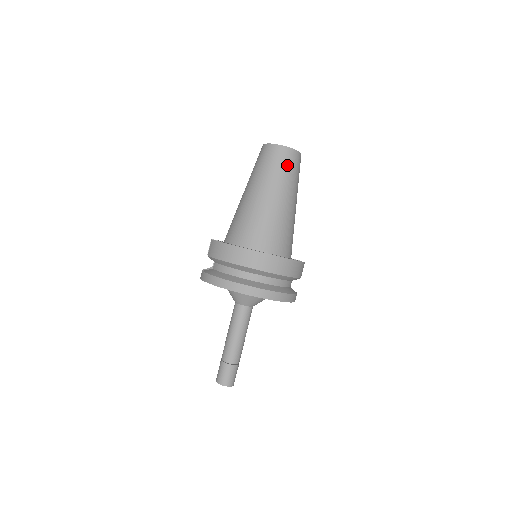
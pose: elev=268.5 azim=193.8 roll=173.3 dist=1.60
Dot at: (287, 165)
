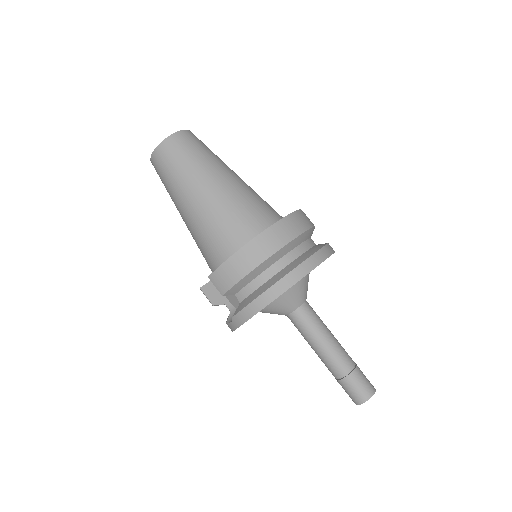
Dot at: (196, 146)
